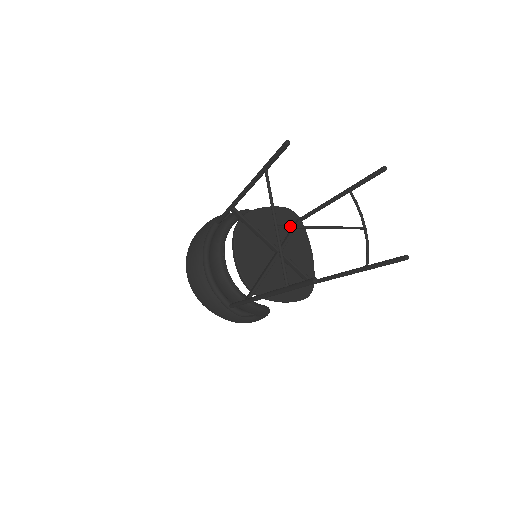
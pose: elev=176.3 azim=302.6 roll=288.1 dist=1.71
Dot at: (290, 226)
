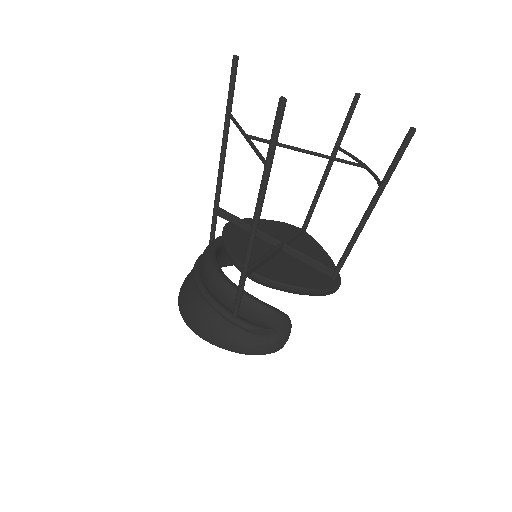
Dot at: (263, 139)
